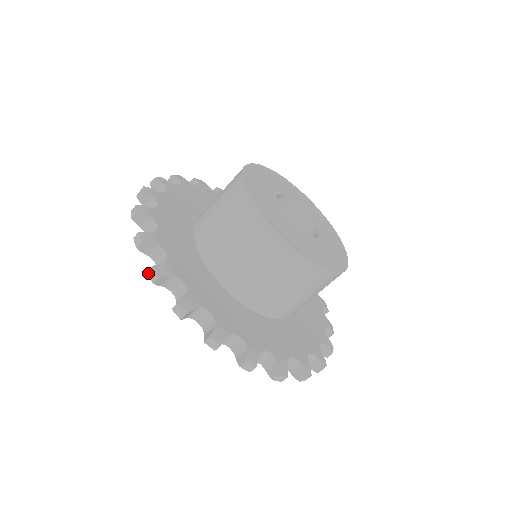
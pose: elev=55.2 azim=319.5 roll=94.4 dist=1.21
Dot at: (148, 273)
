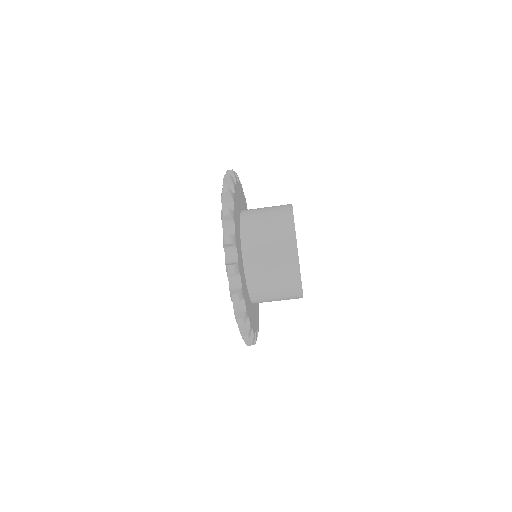
Dot at: (223, 209)
